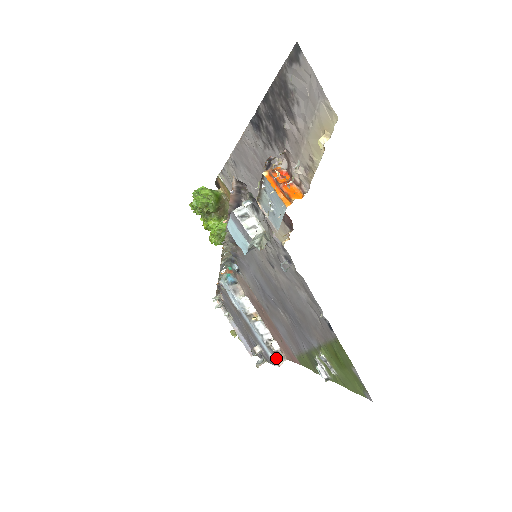
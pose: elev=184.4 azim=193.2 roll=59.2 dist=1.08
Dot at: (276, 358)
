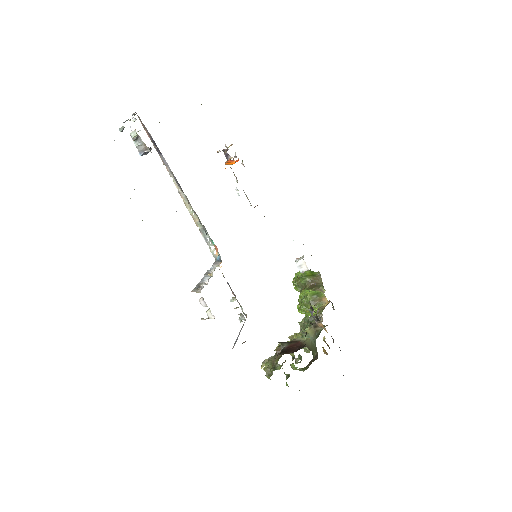
Dot at: (195, 289)
